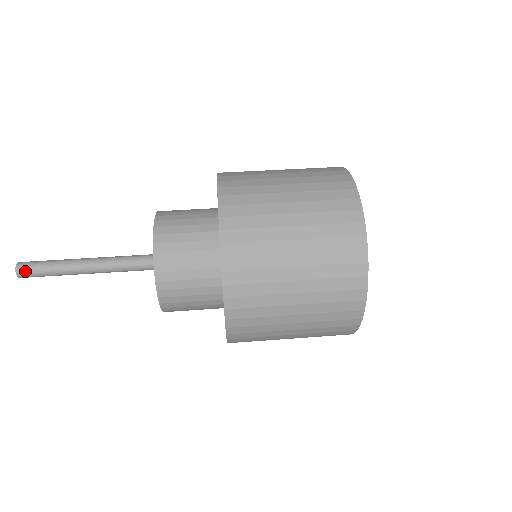
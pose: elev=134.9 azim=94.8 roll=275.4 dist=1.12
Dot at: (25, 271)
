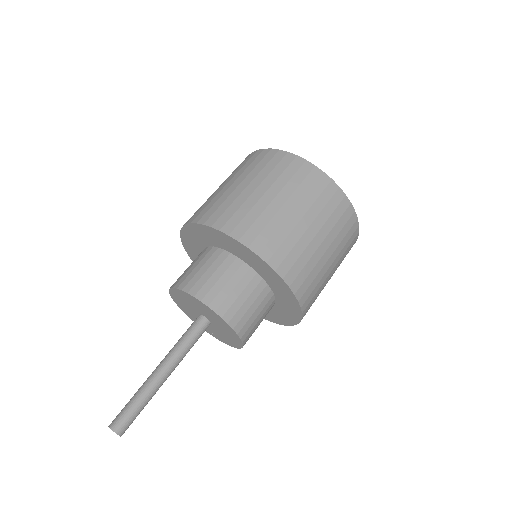
Dot at: (121, 424)
